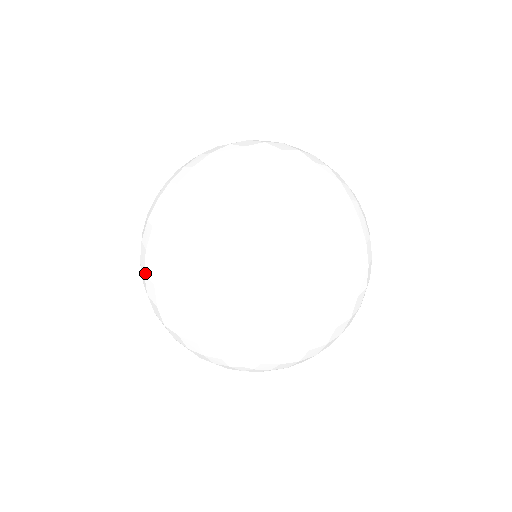
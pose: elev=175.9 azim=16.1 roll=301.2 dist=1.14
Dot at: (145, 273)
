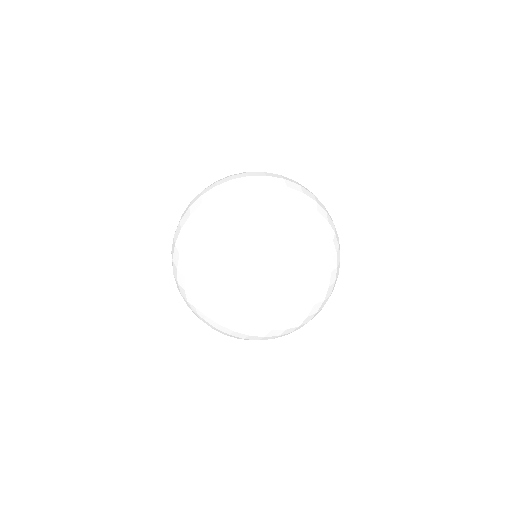
Dot at: occluded
